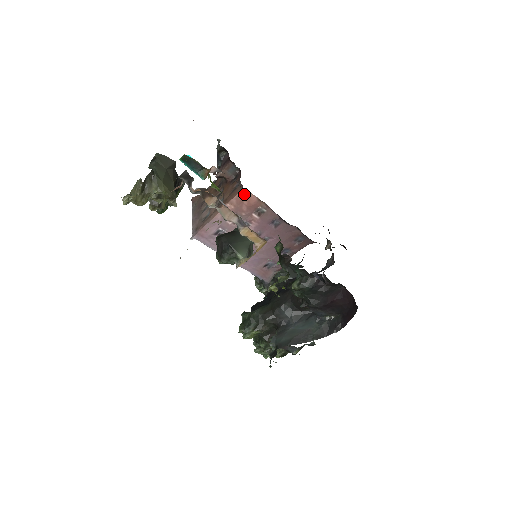
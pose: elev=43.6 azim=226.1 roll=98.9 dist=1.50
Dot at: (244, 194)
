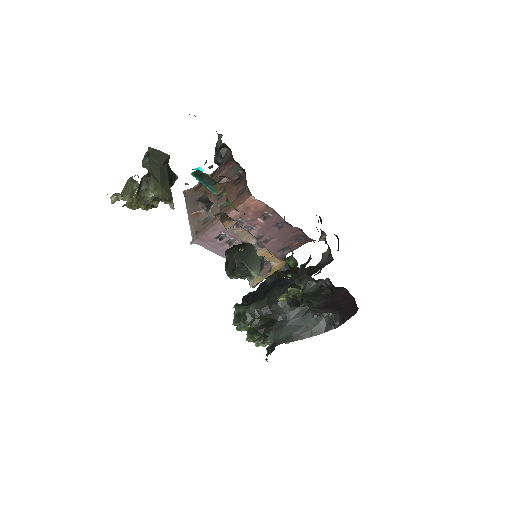
Dot at: (252, 201)
